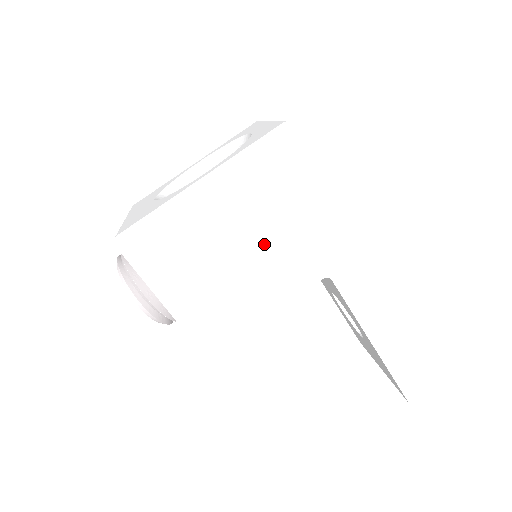
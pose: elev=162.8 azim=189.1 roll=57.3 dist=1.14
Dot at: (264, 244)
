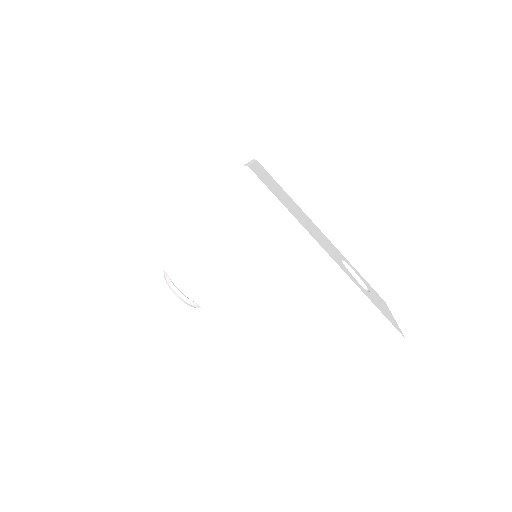
Dot at: (245, 247)
